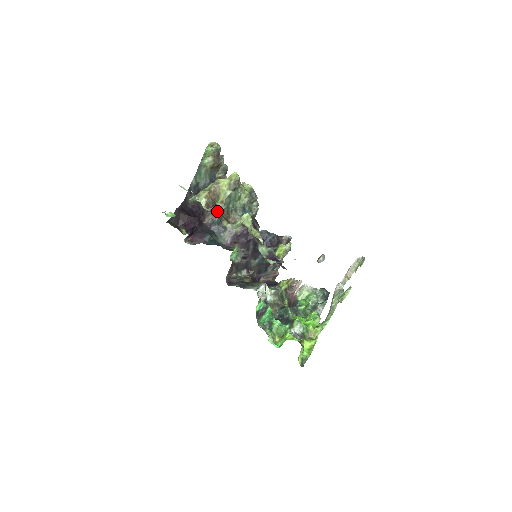
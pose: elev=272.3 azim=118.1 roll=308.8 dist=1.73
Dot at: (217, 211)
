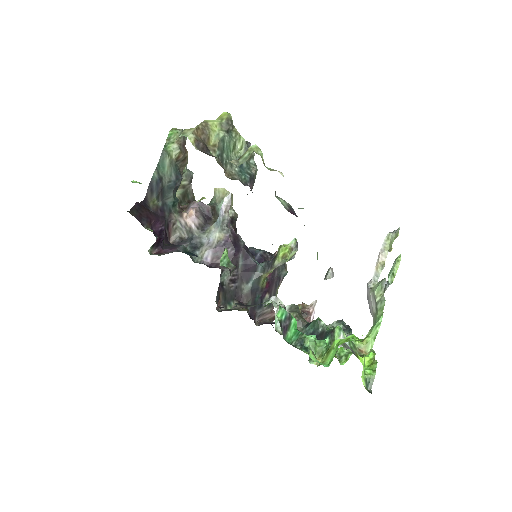
Dot at: (210, 154)
